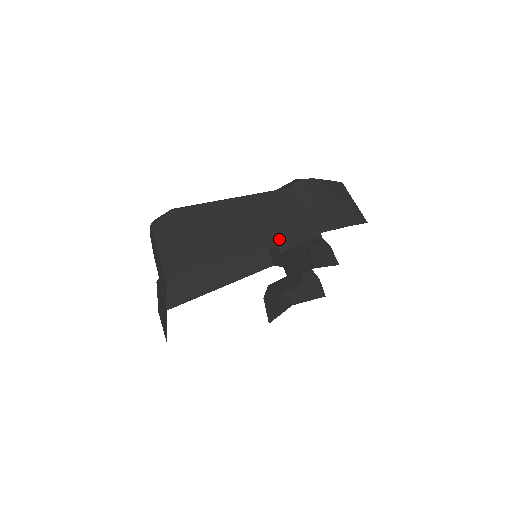
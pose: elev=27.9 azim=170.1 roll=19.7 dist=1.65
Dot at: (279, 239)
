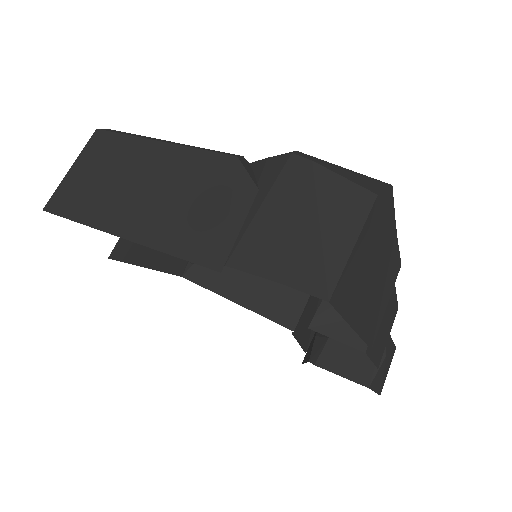
Dot at: (161, 236)
